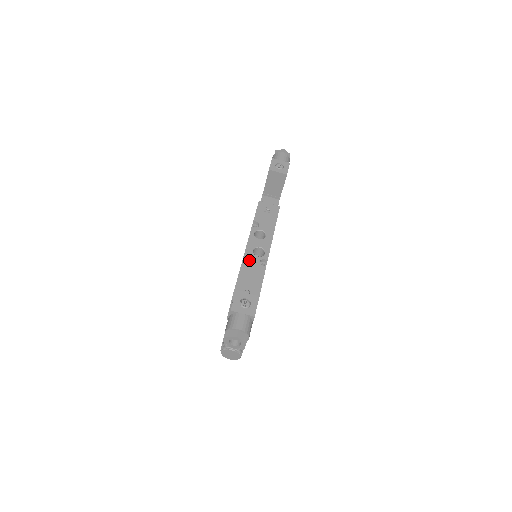
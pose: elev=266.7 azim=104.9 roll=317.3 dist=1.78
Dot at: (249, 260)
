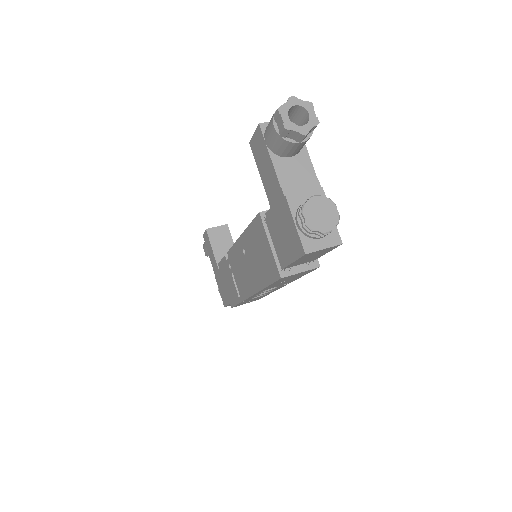
Dot at: occluded
